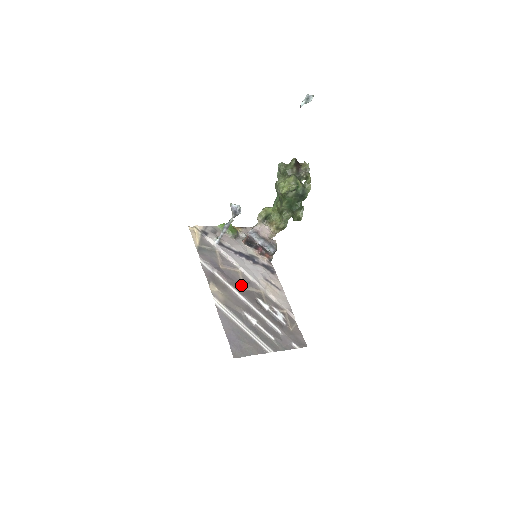
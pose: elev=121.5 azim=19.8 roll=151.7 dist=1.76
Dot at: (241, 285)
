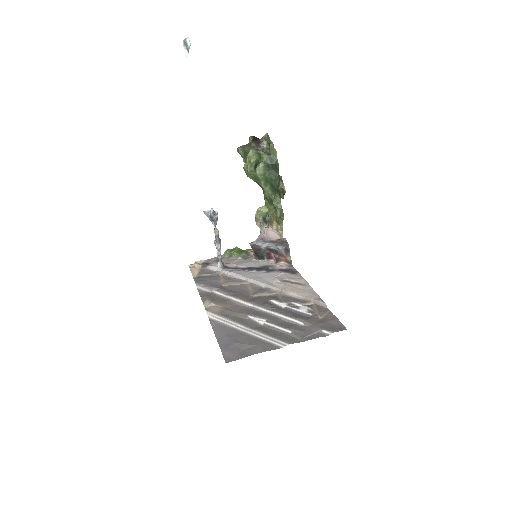
Dot at: (249, 294)
